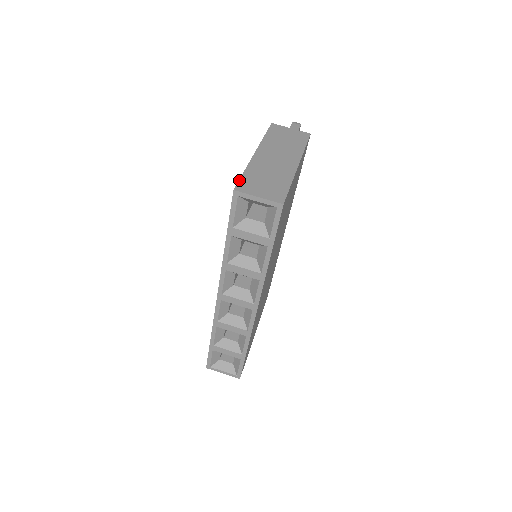
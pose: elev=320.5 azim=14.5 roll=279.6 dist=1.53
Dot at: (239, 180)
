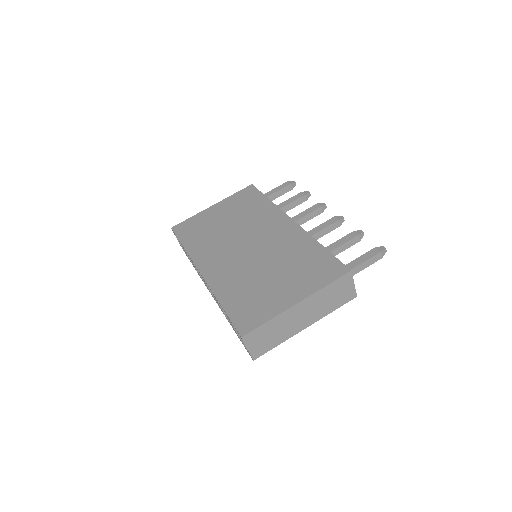
Dot at: (255, 329)
